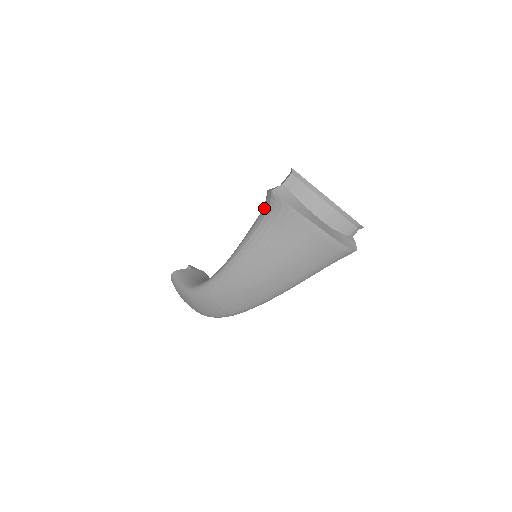
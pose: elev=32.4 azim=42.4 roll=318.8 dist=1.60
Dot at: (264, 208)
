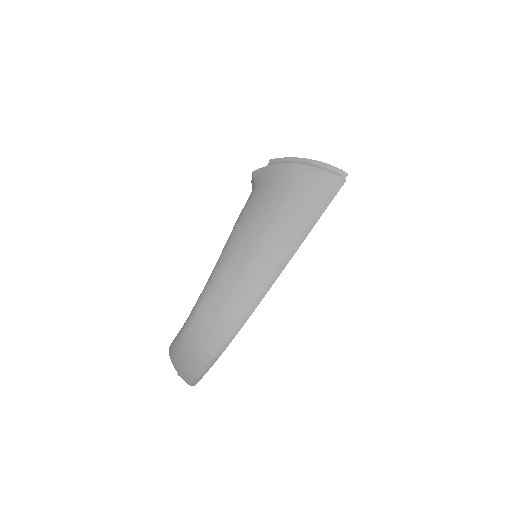
Dot at: occluded
